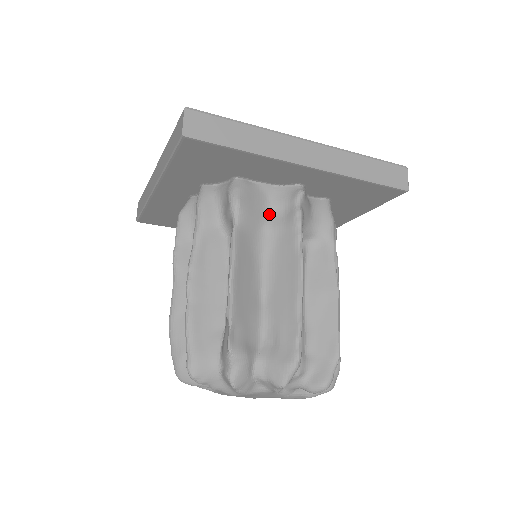
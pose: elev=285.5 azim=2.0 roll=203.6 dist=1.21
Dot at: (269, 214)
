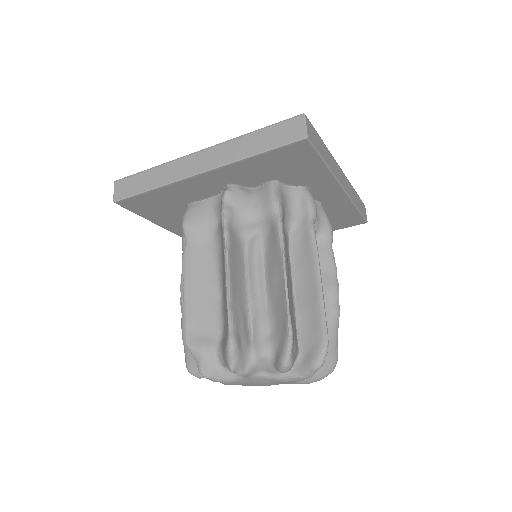
Dot at: (216, 222)
